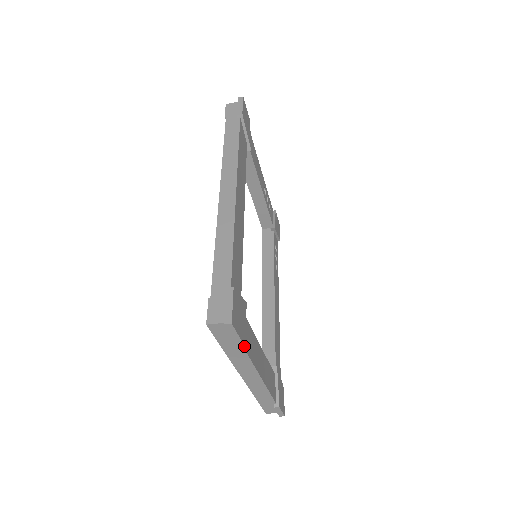
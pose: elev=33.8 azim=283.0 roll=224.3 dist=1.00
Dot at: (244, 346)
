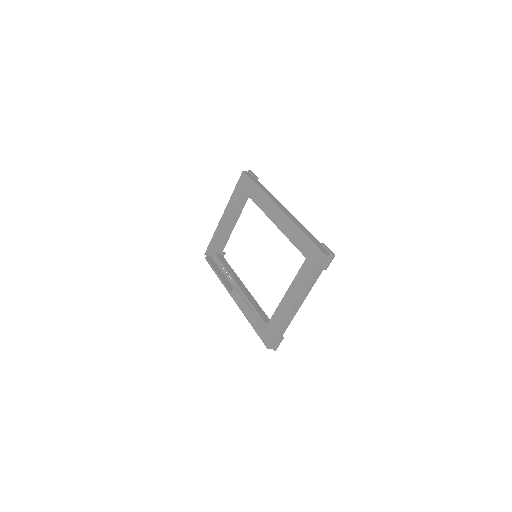
Dot at: (318, 276)
